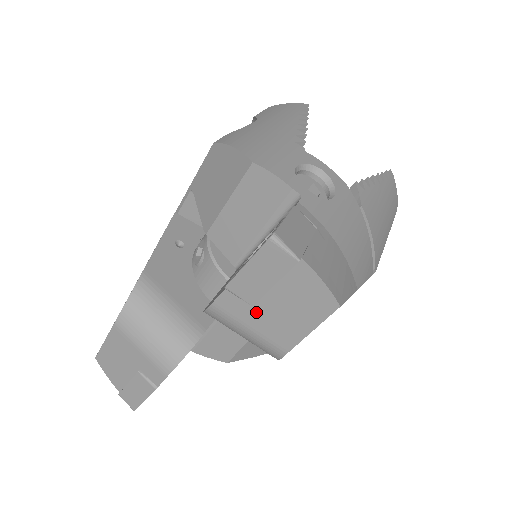
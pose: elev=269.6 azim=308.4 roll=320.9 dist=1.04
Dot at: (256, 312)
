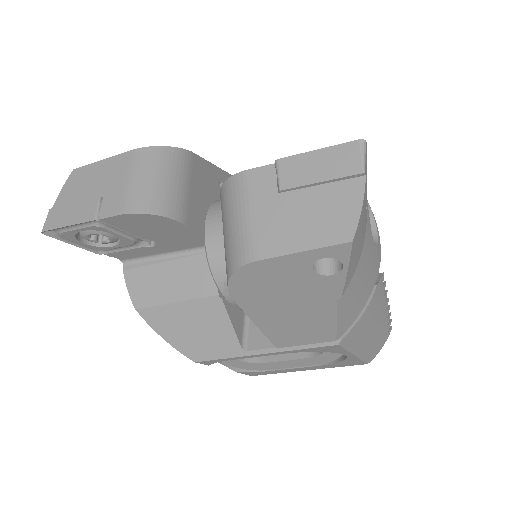
Dot at: (275, 201)
